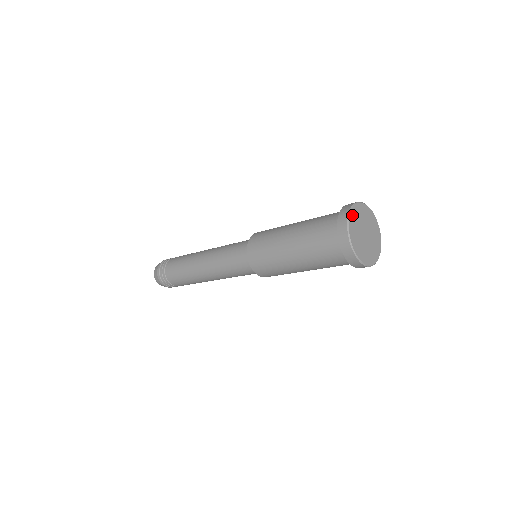
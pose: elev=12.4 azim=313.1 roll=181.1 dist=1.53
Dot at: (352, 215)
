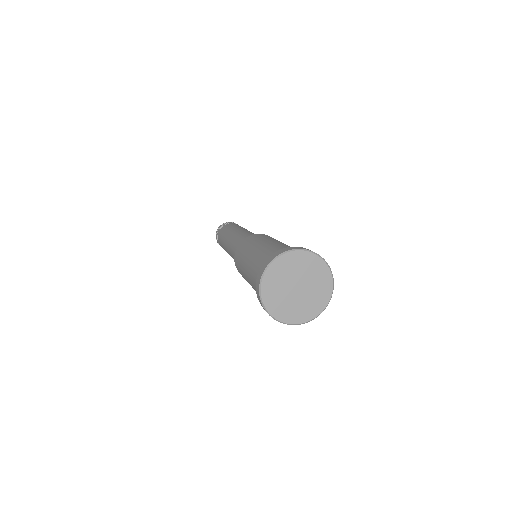
Dot at: (266, 283)
